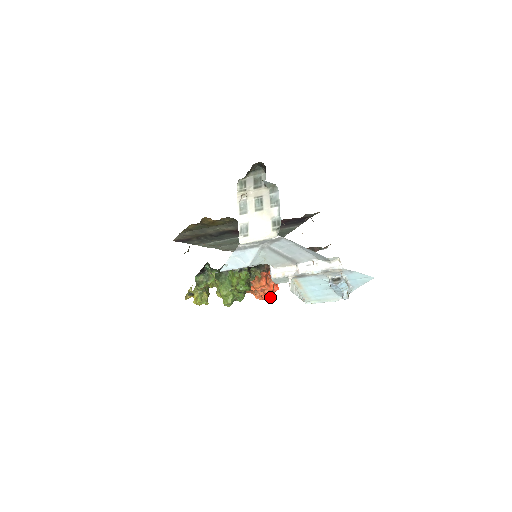
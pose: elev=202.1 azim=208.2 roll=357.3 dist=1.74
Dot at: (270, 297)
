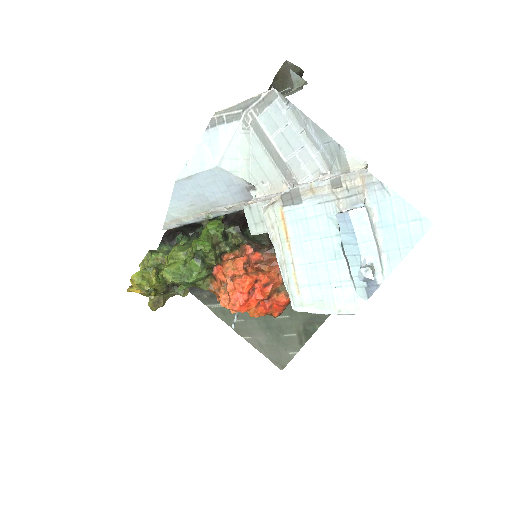
Dot at: (242, 302)
